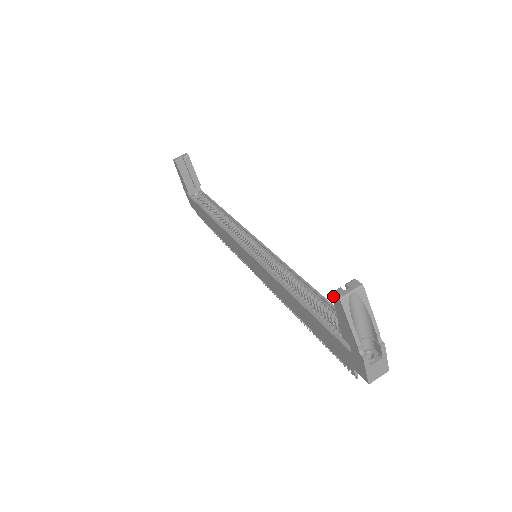
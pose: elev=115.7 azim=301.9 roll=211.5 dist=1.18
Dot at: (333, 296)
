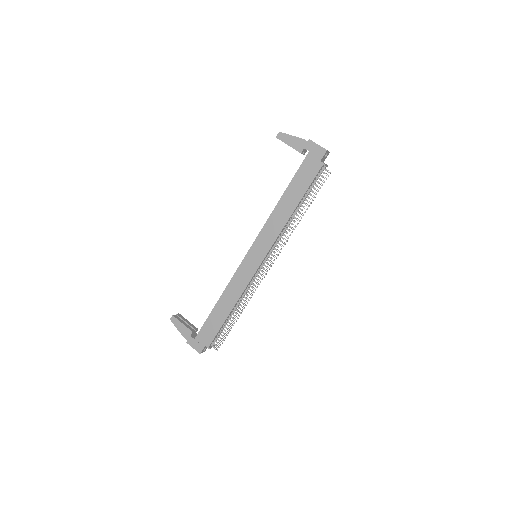
Dot at: (278, 137)
